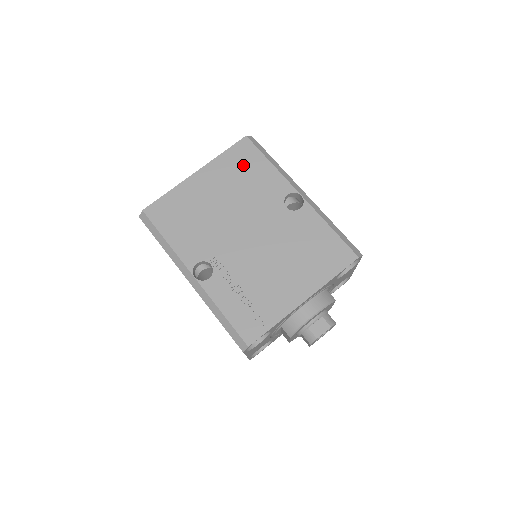
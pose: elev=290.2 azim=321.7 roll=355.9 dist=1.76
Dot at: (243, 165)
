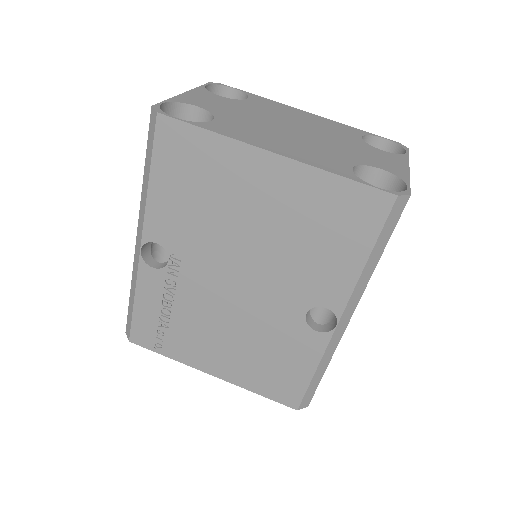
Dot at: (336, 222)
